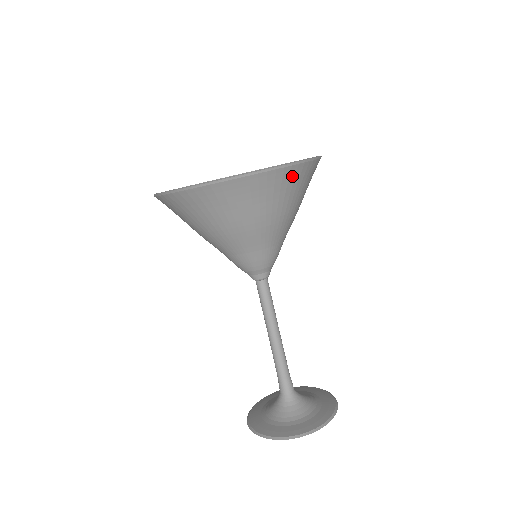
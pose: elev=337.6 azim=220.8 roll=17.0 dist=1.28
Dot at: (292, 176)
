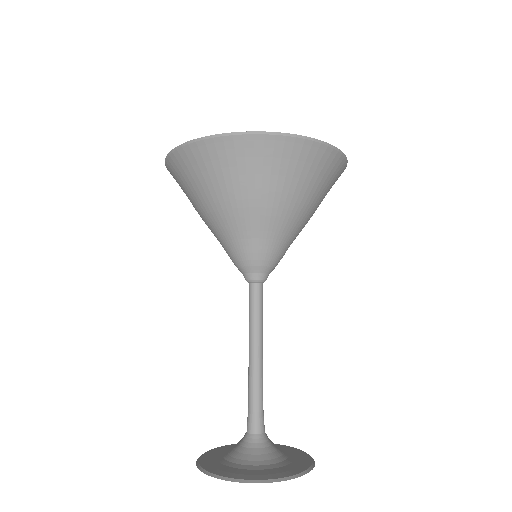
Dot at: (335, 167)
